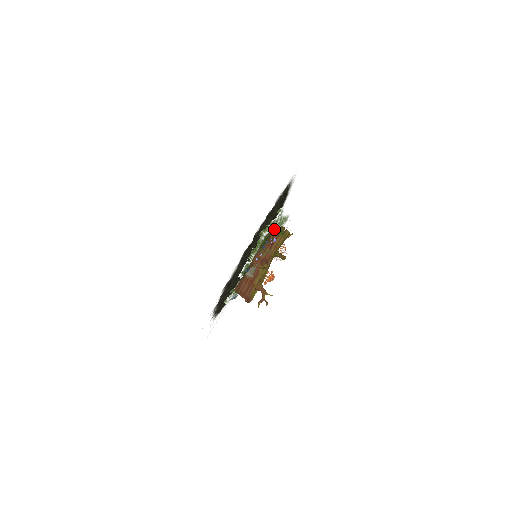
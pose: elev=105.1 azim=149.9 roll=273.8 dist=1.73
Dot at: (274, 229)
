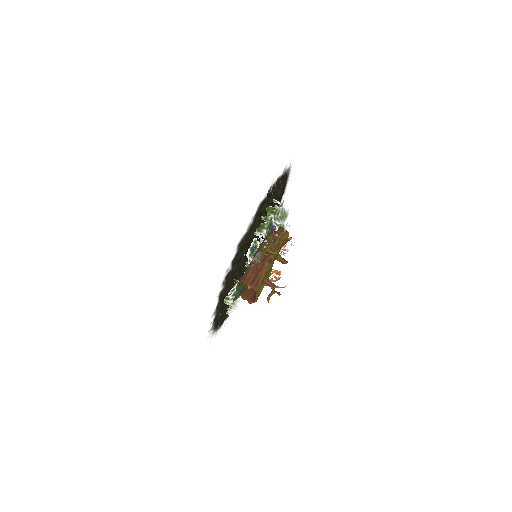
Dot at: occluded
